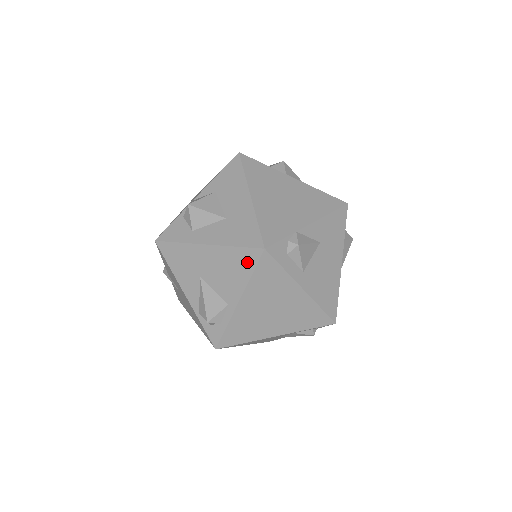
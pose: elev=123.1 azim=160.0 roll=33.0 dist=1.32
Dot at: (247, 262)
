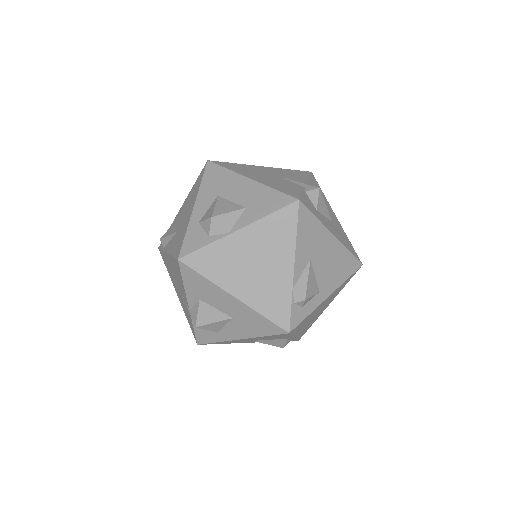
Dot at: occluded
